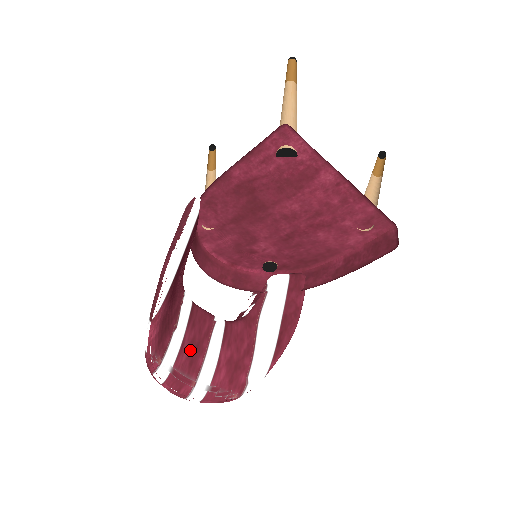
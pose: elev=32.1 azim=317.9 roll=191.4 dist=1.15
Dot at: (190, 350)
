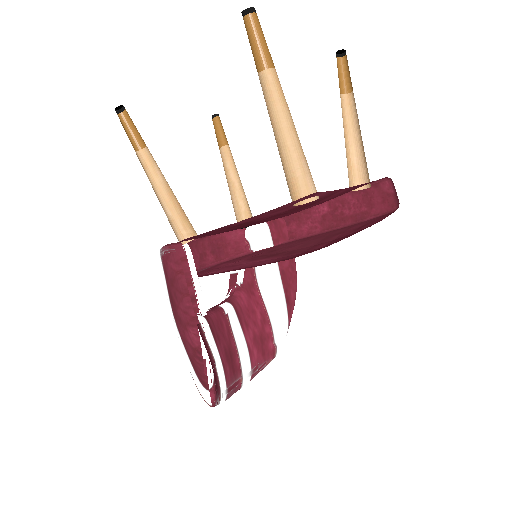
Dot at: (228, 362)
